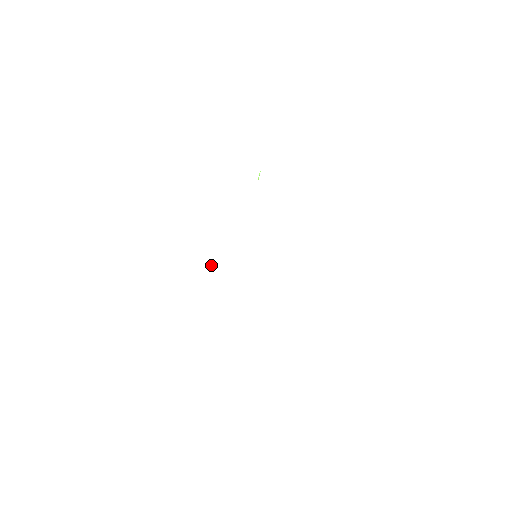
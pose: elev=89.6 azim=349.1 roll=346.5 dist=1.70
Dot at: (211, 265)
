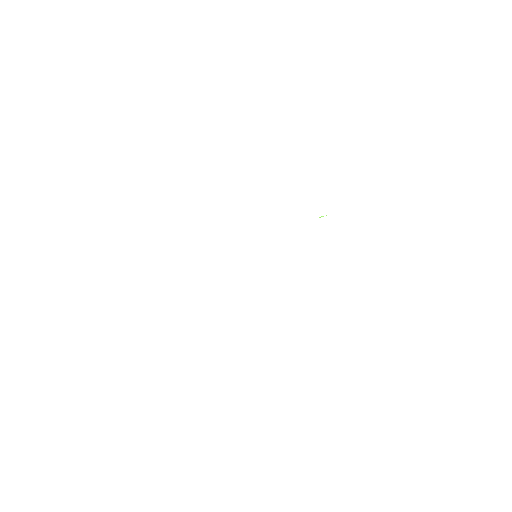
Dot at: occluded
